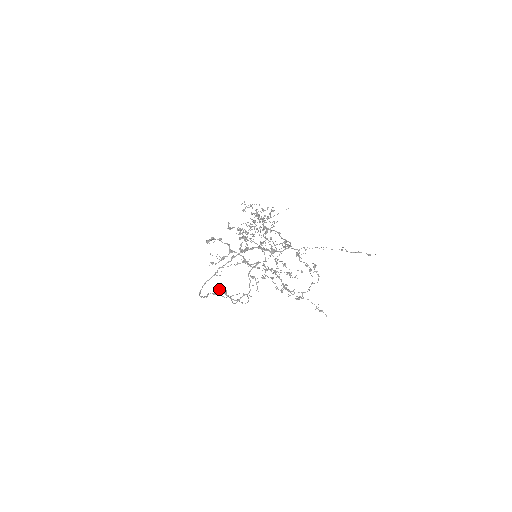
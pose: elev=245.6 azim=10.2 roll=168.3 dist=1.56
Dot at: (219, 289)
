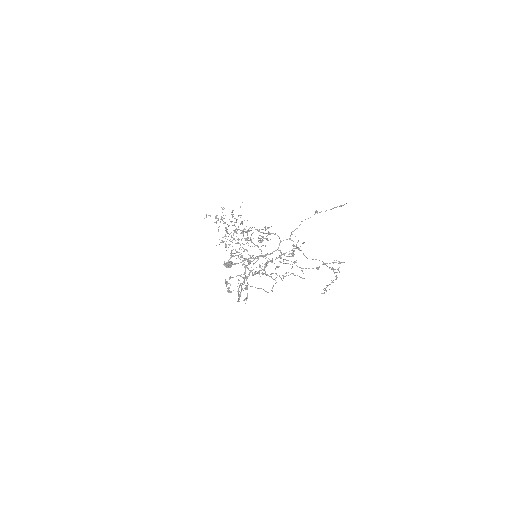
Dot at: (226, 267)
